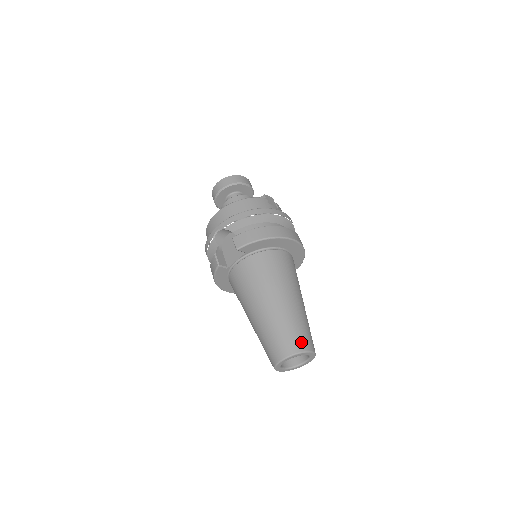
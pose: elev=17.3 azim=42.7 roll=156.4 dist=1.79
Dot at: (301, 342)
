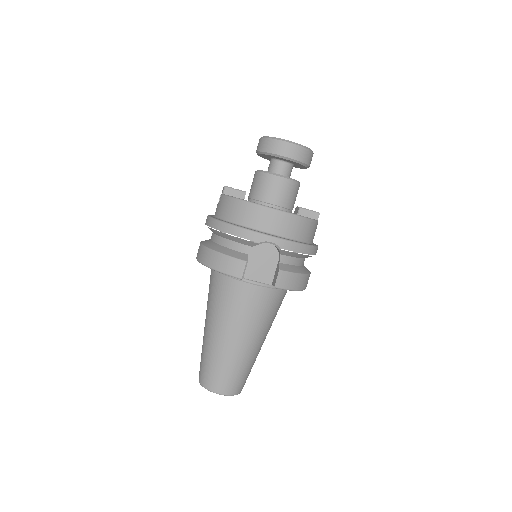
Dot at: (244, 384)
